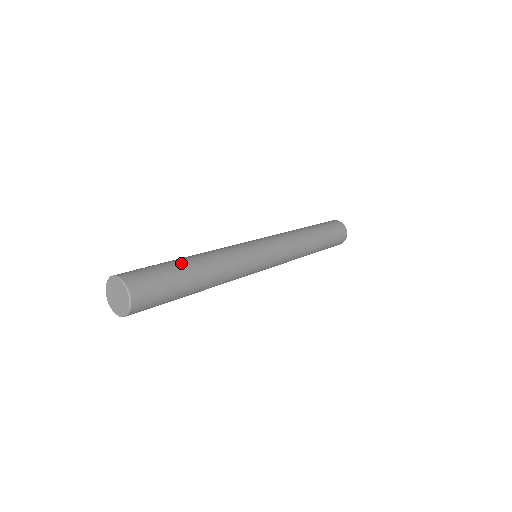
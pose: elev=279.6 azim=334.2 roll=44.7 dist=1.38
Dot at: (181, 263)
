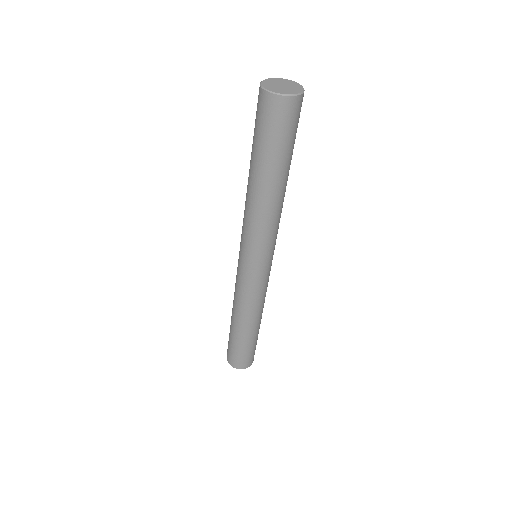
Dot at: occluded
